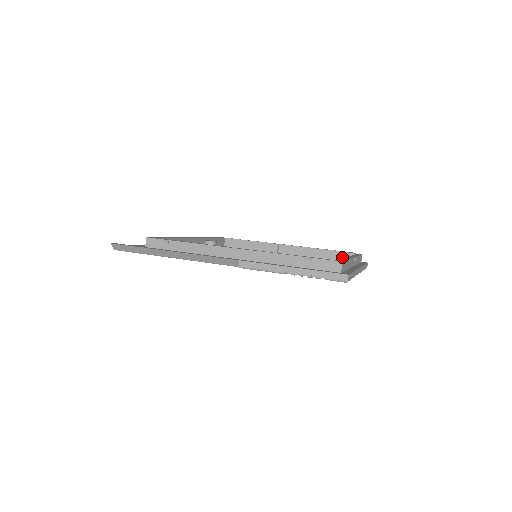
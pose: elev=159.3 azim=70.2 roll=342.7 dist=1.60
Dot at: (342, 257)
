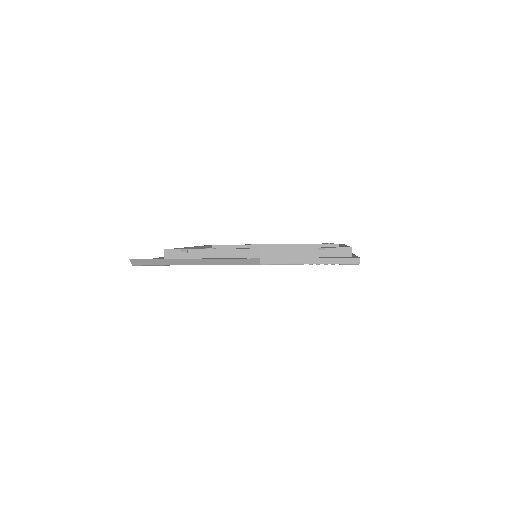
Dot at: occluded
